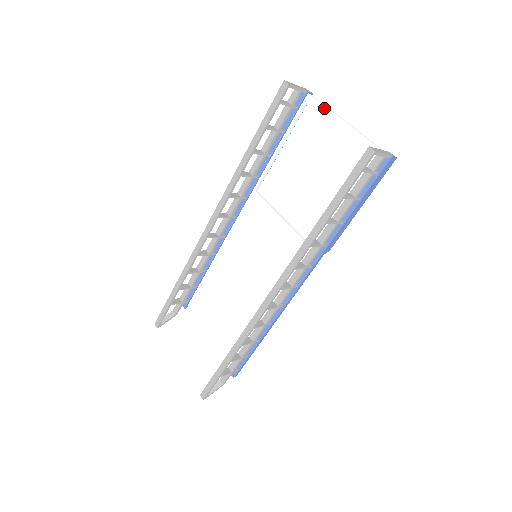
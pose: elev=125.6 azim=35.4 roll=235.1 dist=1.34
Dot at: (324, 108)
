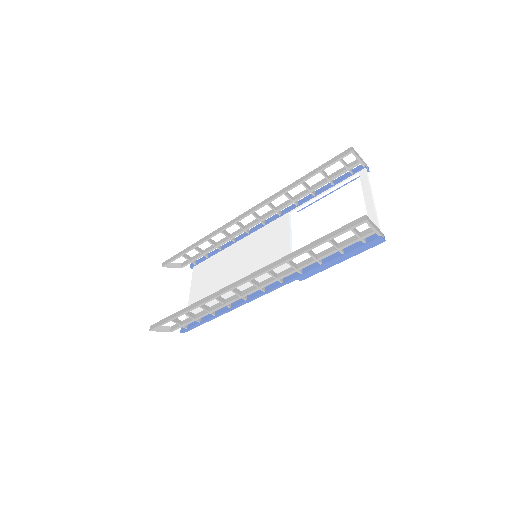
Dot at: (367, 183)
